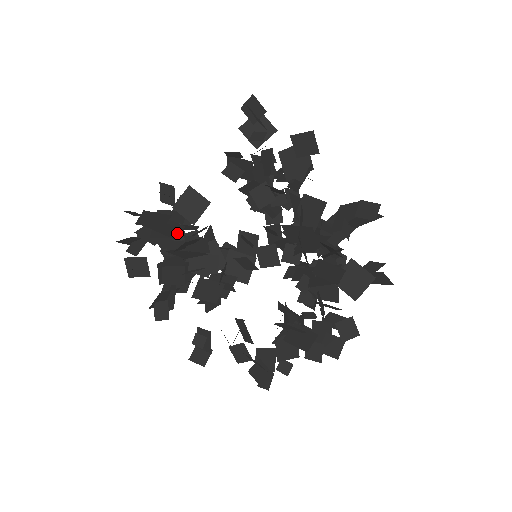
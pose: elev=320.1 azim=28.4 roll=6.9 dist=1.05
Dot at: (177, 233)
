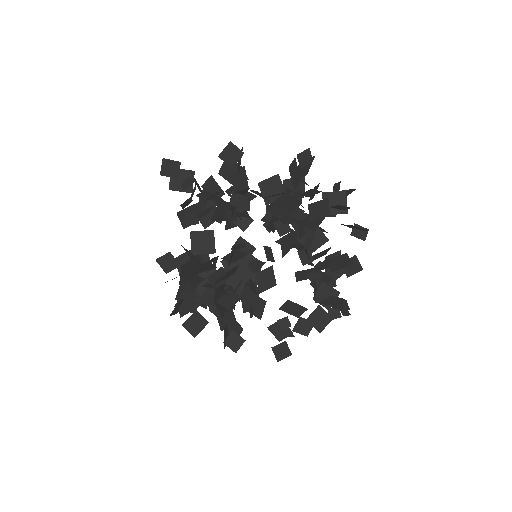
Dot at: (211, 266)
